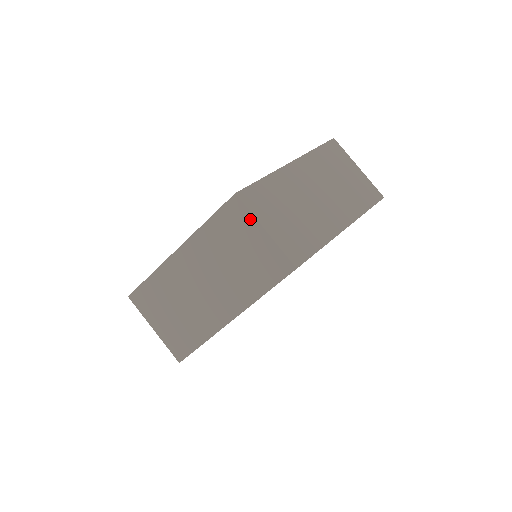
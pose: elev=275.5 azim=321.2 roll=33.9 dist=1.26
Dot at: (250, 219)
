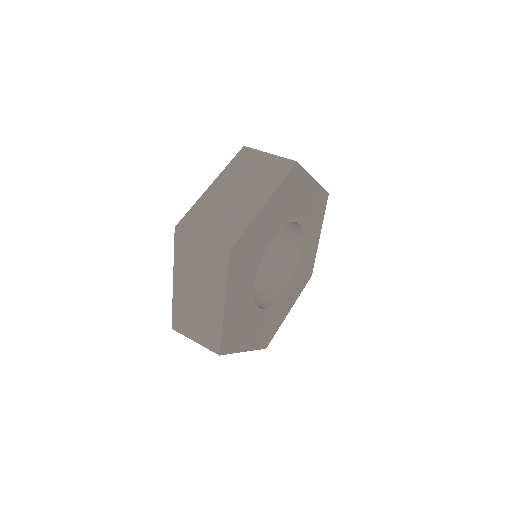
Dot at: (190, 237)
